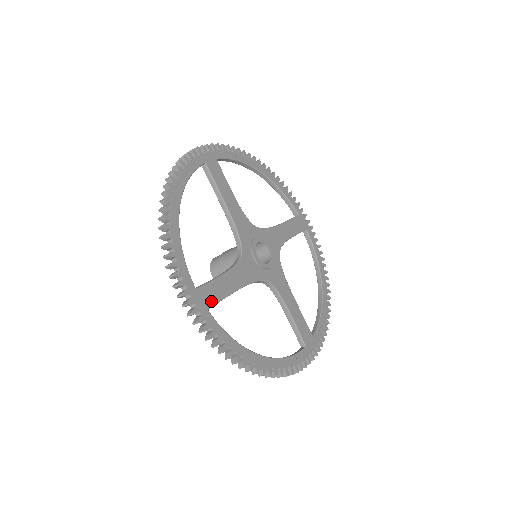
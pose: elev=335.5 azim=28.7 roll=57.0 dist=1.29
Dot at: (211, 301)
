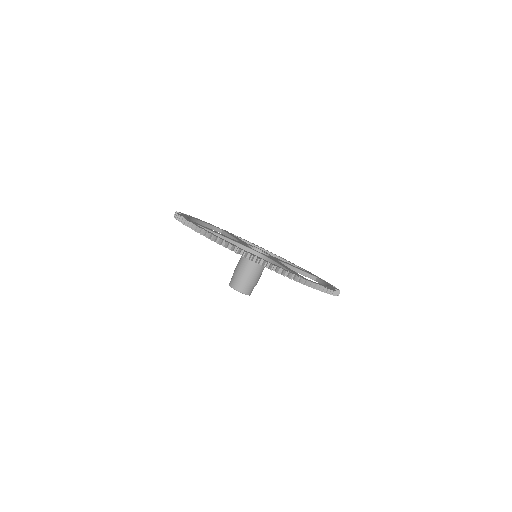
Dot at: (300, 275)
